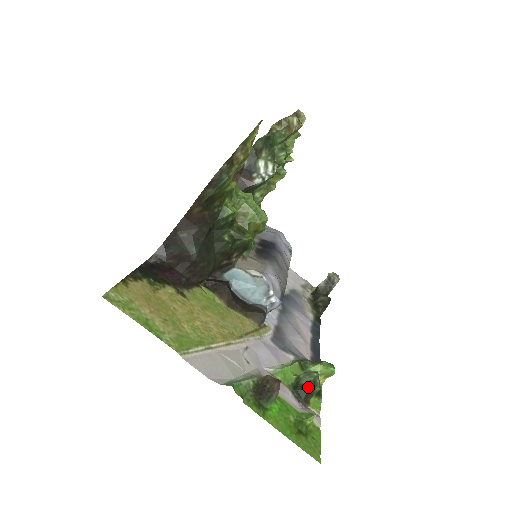
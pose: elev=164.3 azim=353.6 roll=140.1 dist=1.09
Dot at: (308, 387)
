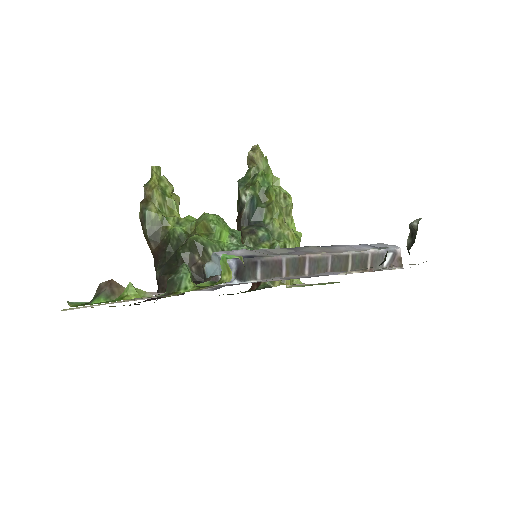
Dot at: (169, 279)
